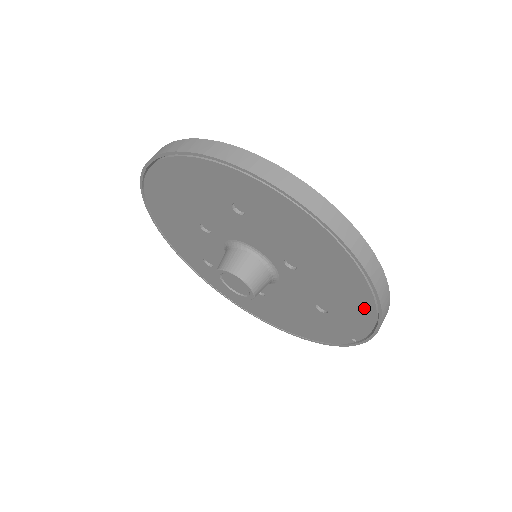
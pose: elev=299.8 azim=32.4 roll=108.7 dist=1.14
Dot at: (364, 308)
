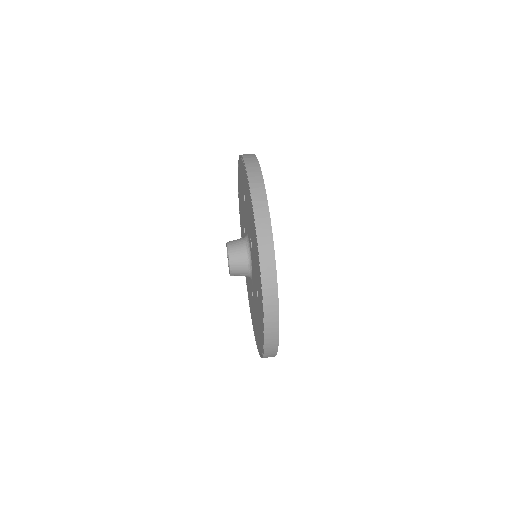
Dot at: (259, 272)
